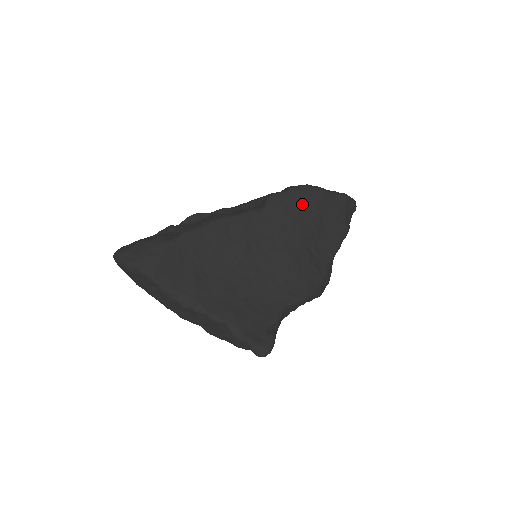
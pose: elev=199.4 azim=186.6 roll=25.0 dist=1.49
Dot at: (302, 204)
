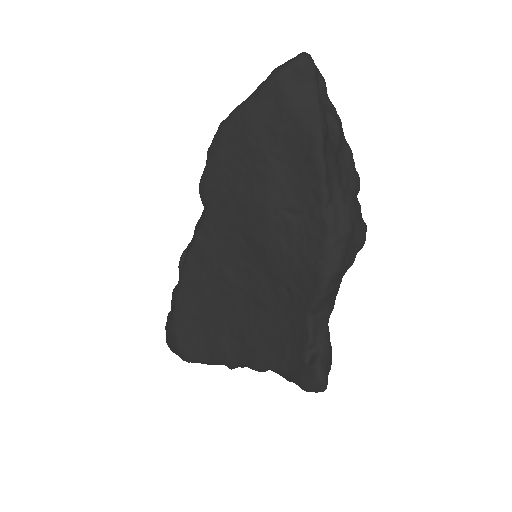
Dot at: (233, 163)
